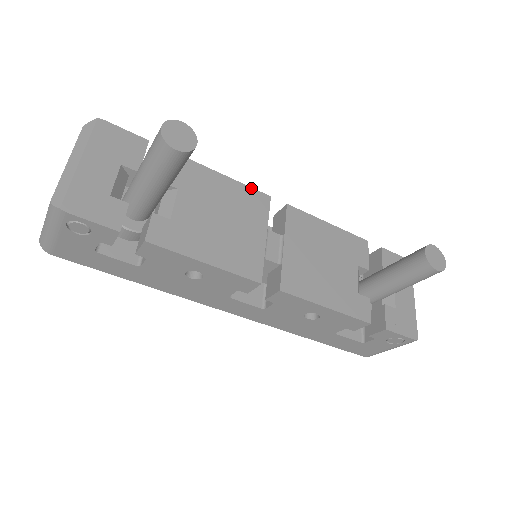
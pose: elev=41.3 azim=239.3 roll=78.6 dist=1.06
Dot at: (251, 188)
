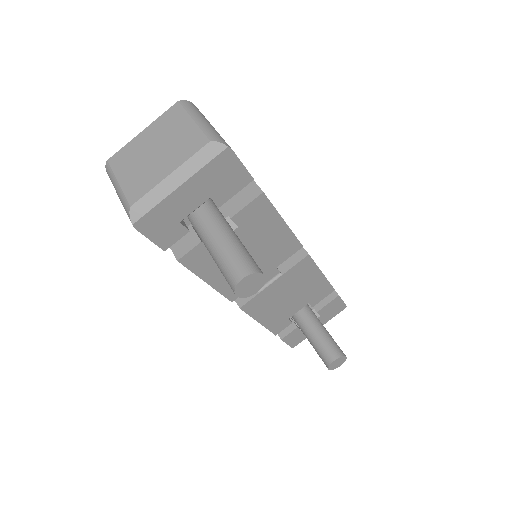
Dot at: (295, 237)
